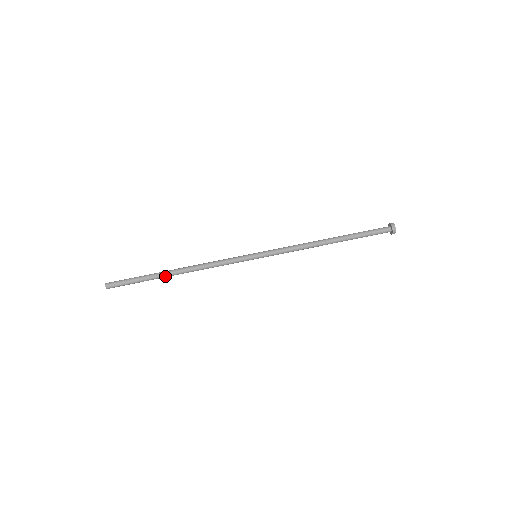
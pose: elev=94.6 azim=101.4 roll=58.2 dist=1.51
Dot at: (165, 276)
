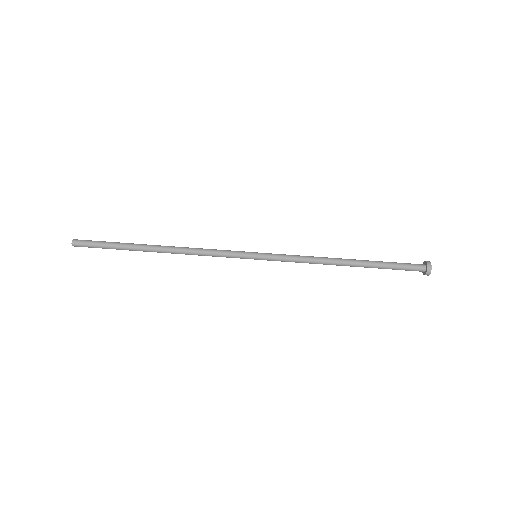
Dot at: (143, 247)
